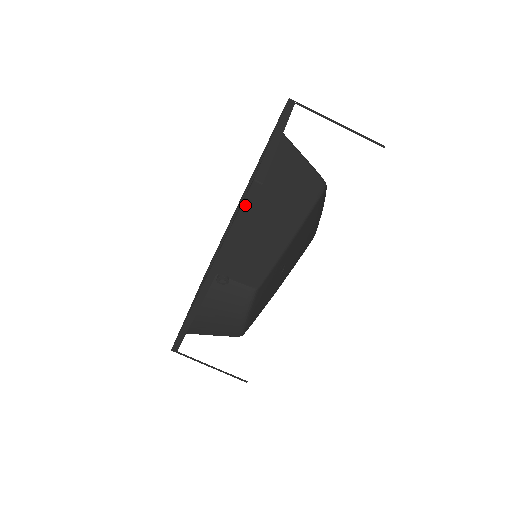
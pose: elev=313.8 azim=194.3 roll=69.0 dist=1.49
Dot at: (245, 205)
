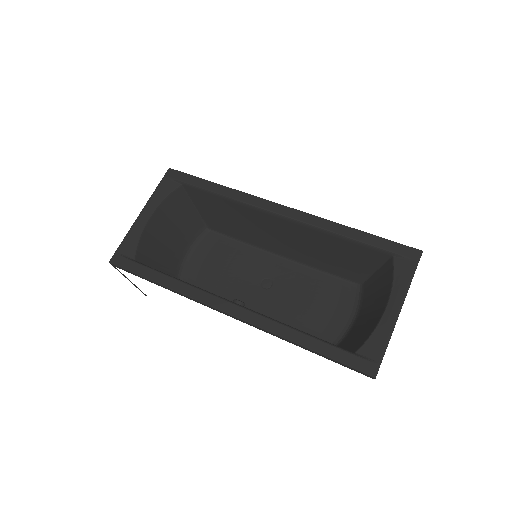
Dot at: (347, 366)
